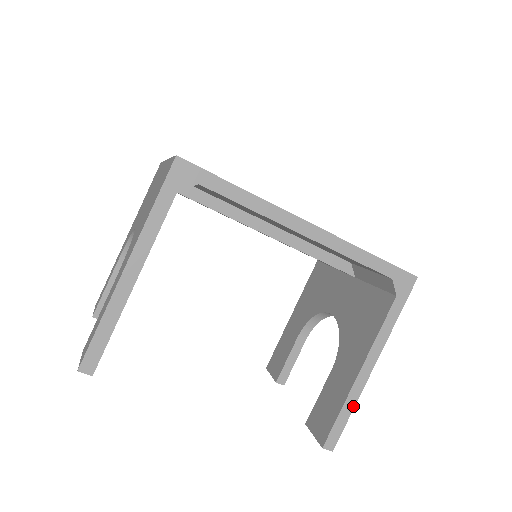
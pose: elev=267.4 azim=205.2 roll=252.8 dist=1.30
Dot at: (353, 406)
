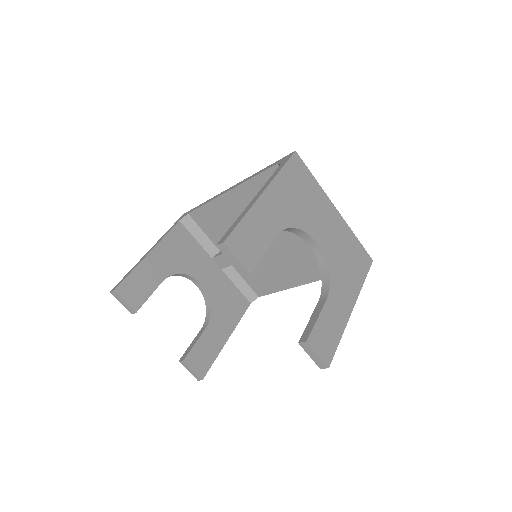
Dot at: (245, 214)
